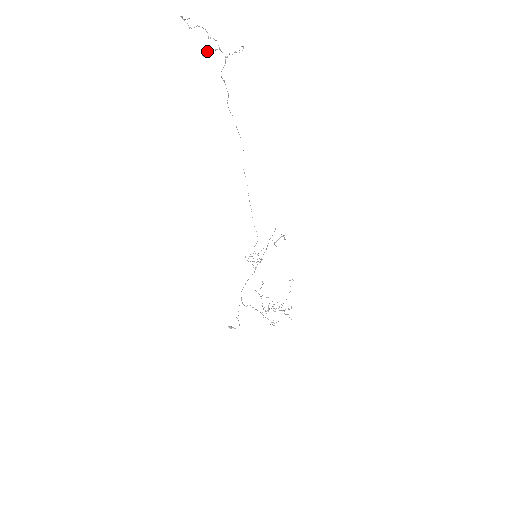
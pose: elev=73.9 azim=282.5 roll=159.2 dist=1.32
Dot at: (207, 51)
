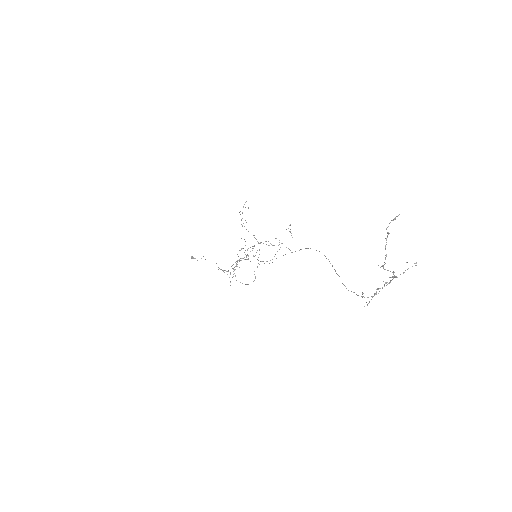
Dot at: (375, 294)
